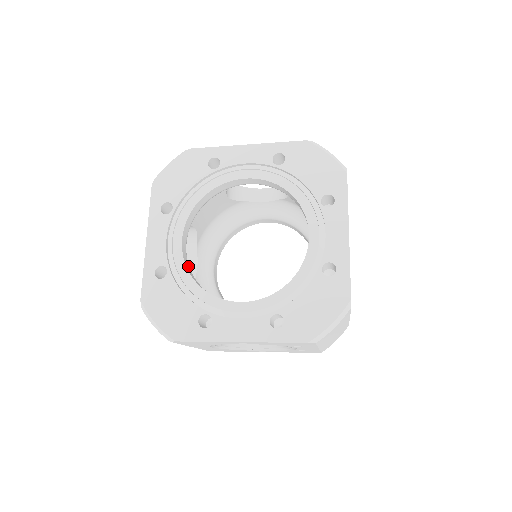
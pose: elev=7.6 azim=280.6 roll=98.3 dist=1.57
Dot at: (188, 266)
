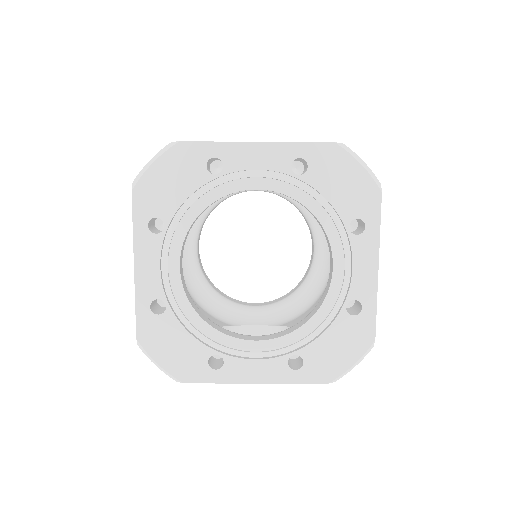
Dot at: (188, 293)
